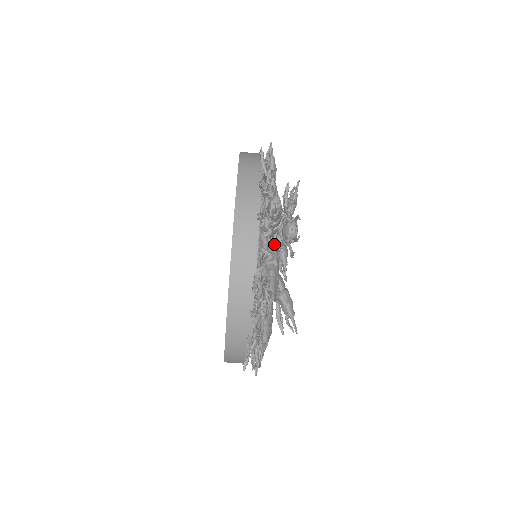
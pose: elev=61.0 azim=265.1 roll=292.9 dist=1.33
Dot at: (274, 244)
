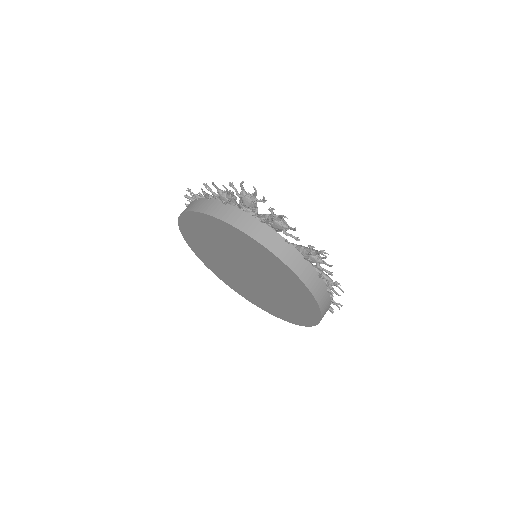
Dot at: occluded
